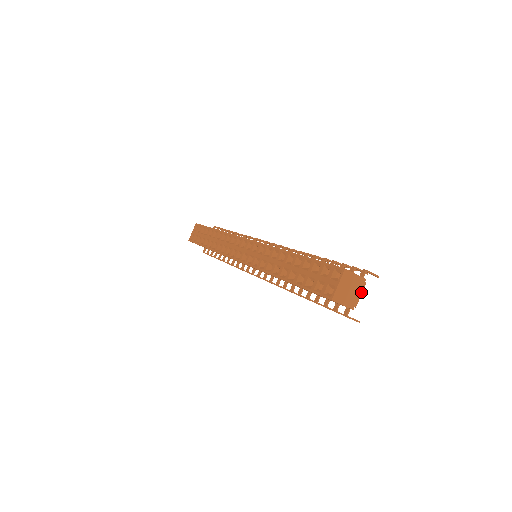
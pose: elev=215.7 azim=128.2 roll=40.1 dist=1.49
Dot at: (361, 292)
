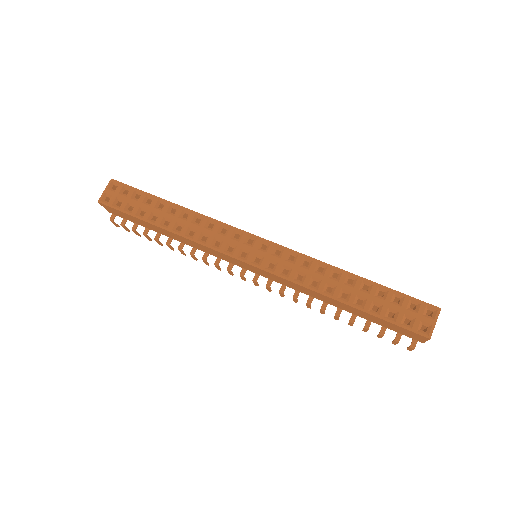
Dot at: occluded
